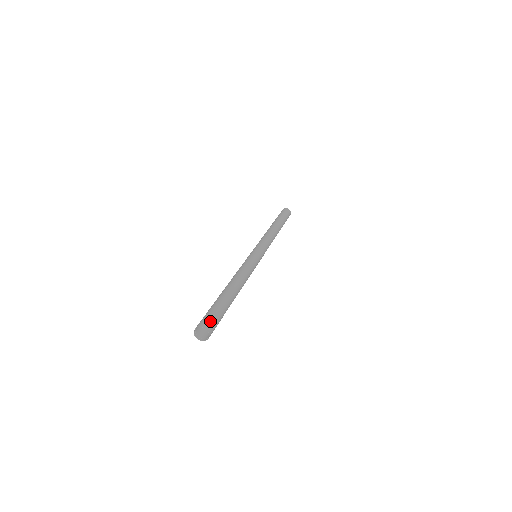
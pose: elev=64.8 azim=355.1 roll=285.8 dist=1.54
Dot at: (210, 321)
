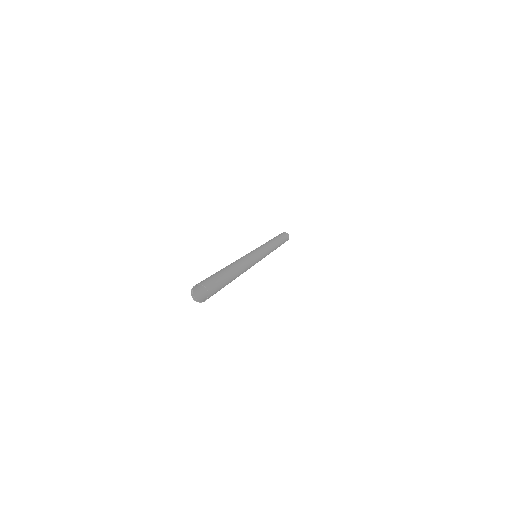
Dot at: (201, 282)
